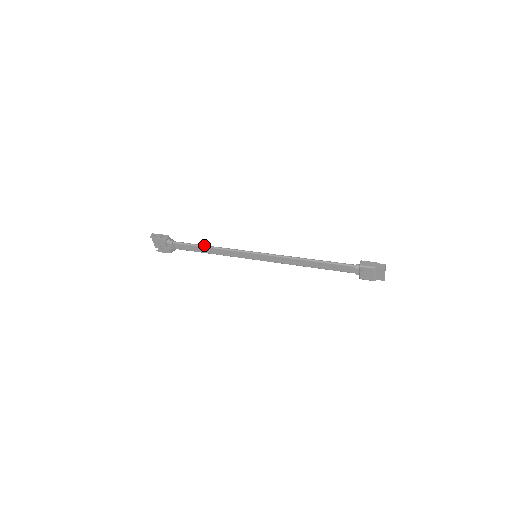
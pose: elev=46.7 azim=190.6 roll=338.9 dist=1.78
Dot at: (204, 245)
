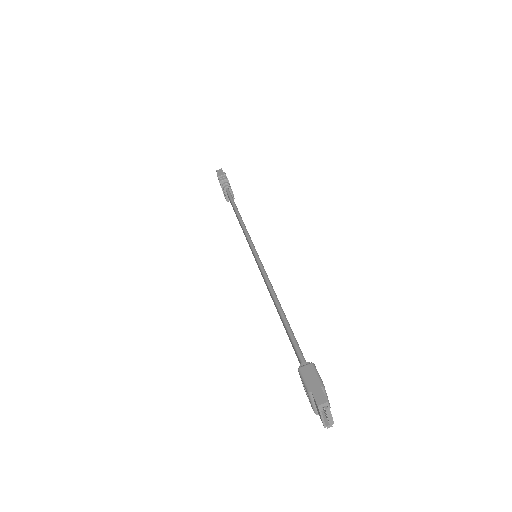
Dot at: (236, 208)
